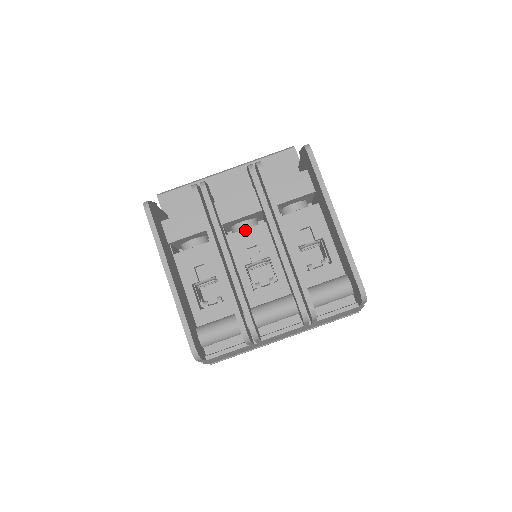
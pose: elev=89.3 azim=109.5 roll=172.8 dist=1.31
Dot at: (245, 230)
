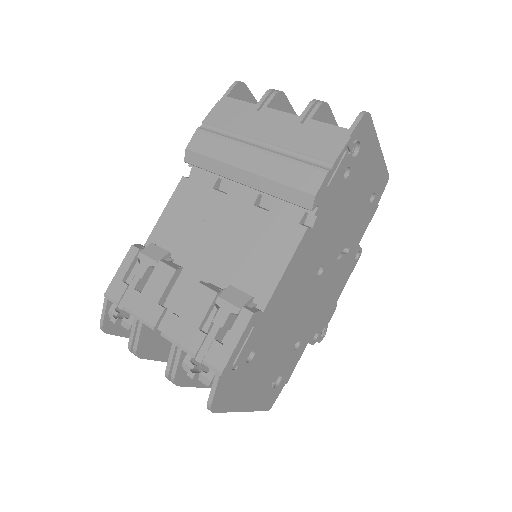
Dot at: occluded
